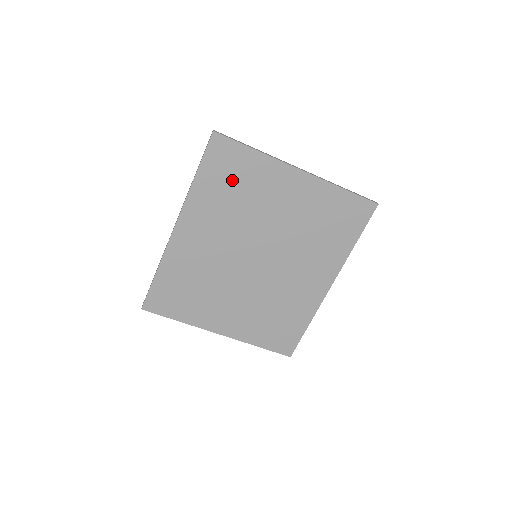
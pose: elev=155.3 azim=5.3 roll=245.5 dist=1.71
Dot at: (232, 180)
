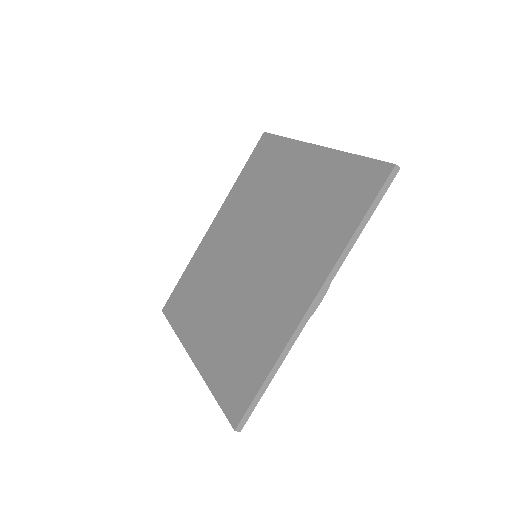
Dot at: (262, 171)
